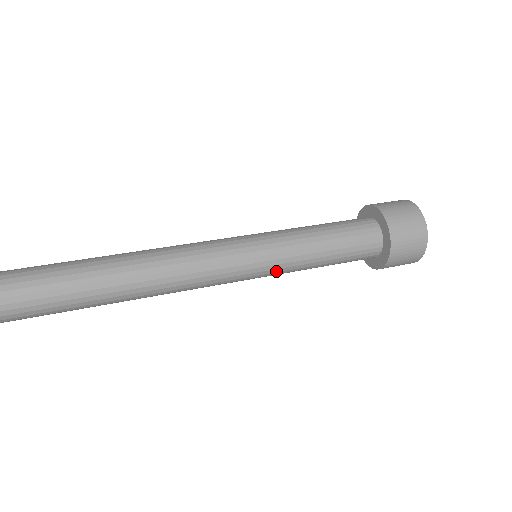
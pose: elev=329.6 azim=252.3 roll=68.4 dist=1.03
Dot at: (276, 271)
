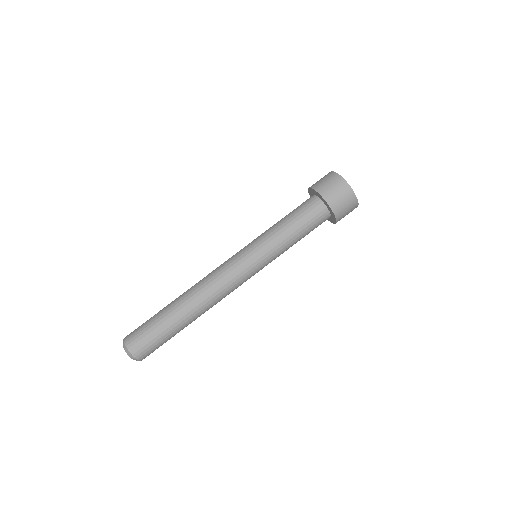
Dot at: (271, 261)
